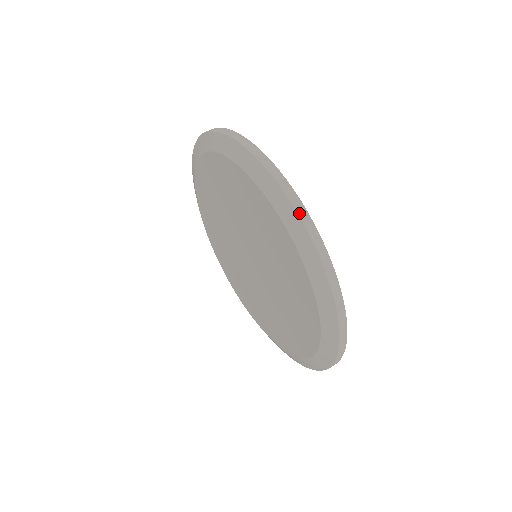
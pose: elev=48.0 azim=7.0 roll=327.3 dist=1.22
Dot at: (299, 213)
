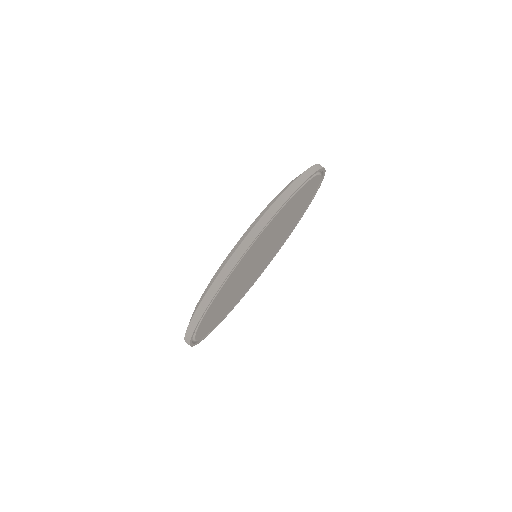
Dot at: (304, 173)
